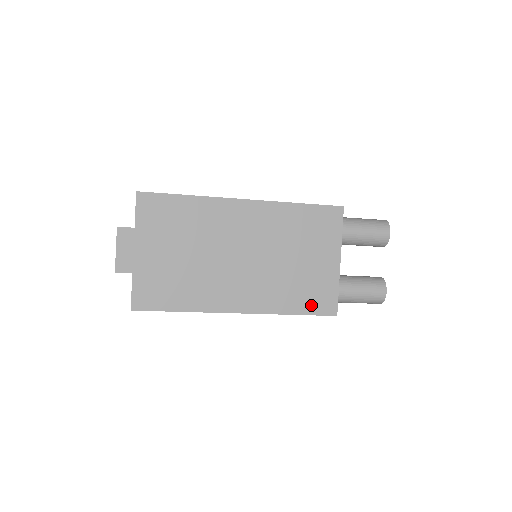
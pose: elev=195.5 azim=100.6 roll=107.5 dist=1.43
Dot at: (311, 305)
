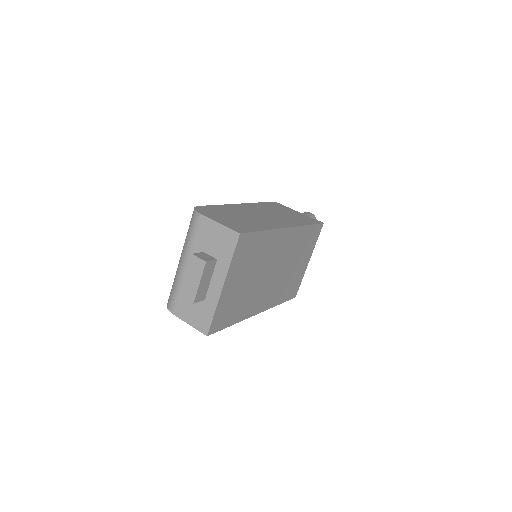
Dot at: (289, 295)
